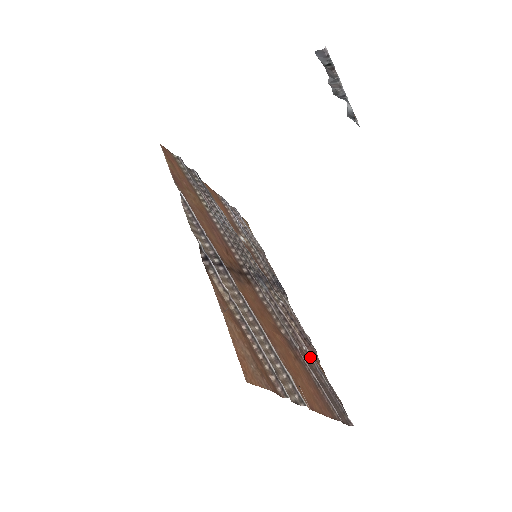
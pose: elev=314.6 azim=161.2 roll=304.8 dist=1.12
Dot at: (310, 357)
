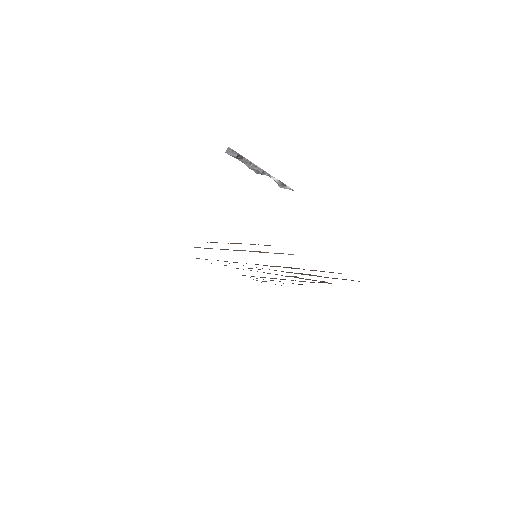
Dot at: (317, 276)
